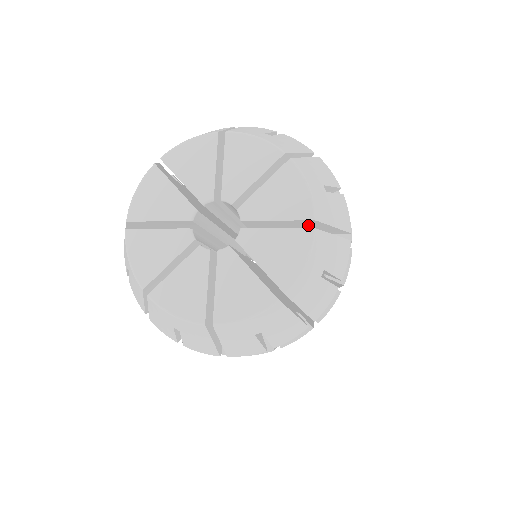
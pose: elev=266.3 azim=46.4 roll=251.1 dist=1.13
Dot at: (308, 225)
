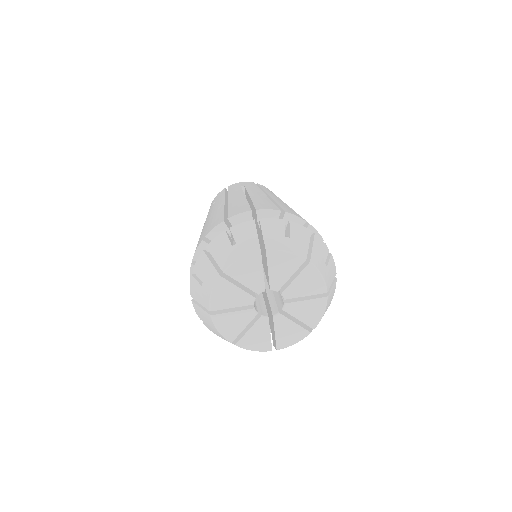
Dot at: occluded
